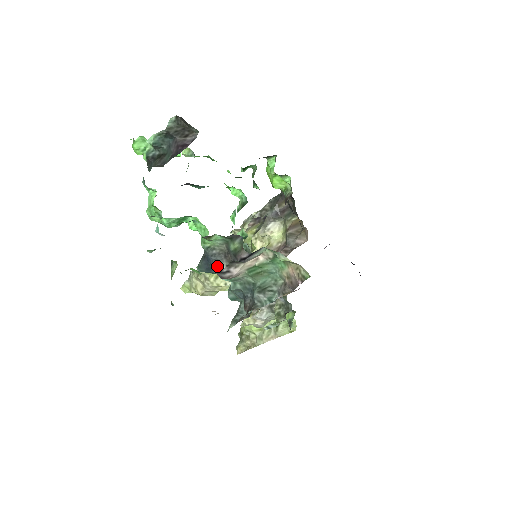
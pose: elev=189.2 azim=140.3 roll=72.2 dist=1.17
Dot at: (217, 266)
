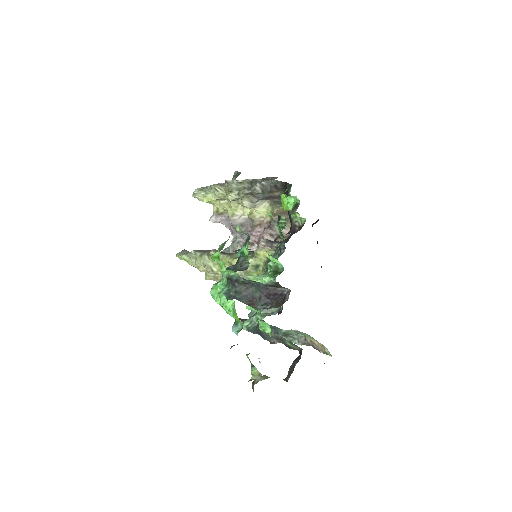
Dot at: (267, 339)
